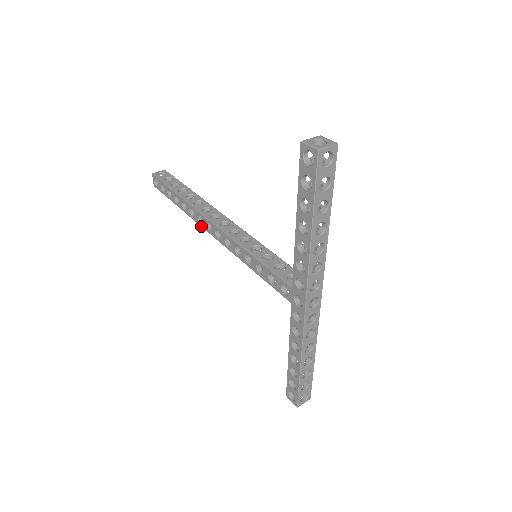
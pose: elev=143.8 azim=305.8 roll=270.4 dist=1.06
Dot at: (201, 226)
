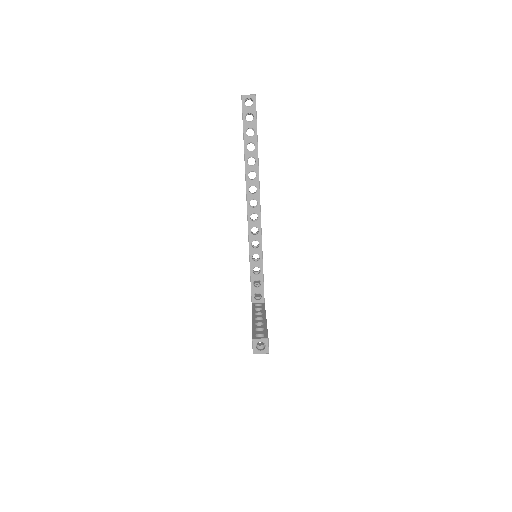
Dot at: occluded
